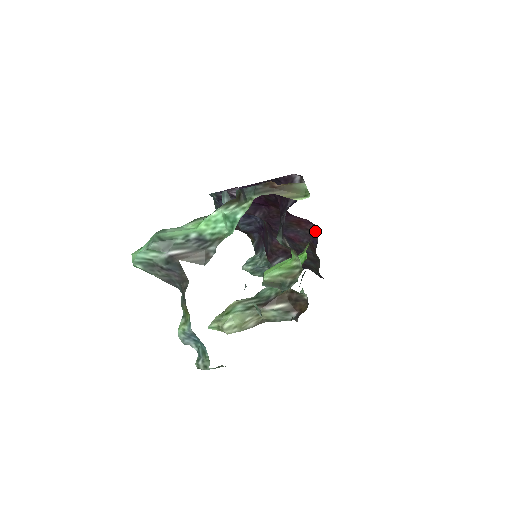
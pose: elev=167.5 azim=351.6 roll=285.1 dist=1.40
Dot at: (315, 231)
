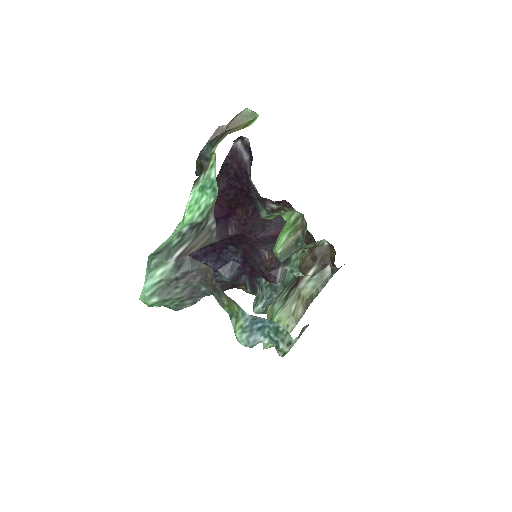
Dot at: occluded
